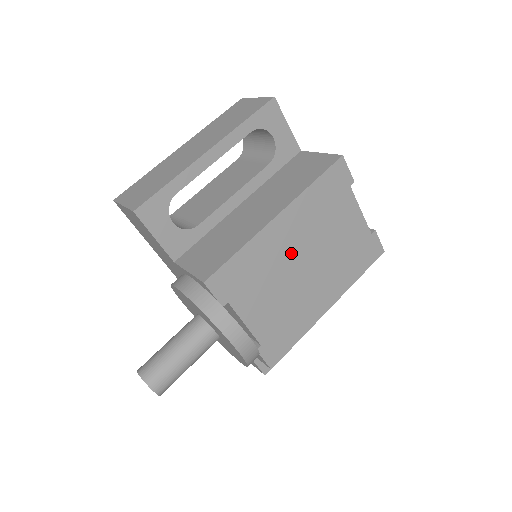
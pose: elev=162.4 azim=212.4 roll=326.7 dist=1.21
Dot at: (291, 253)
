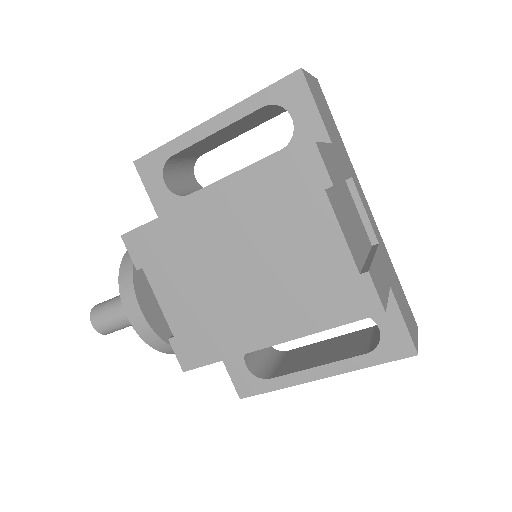
Dot at: (222, 247)
